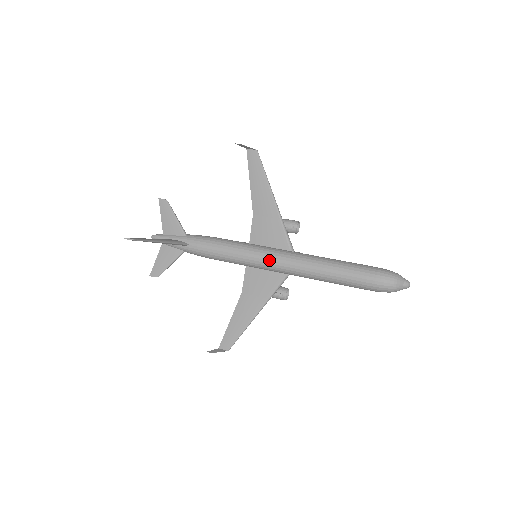
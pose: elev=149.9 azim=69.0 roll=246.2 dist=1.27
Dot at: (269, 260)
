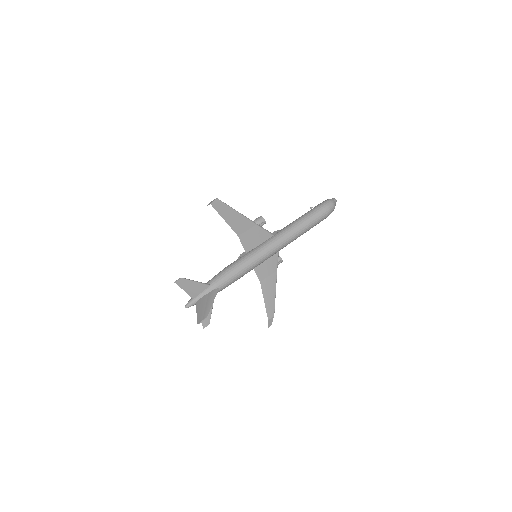
Dot at: (271, 252)
